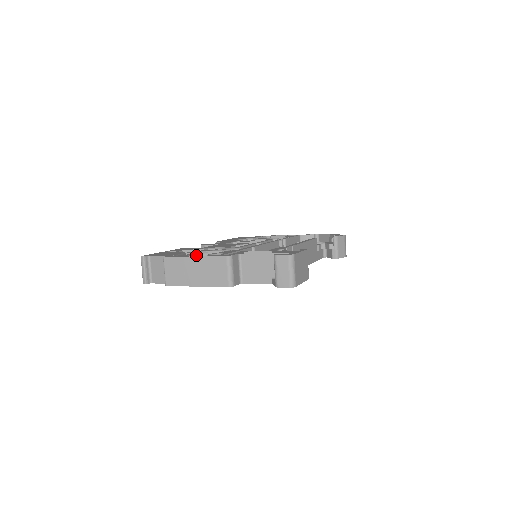
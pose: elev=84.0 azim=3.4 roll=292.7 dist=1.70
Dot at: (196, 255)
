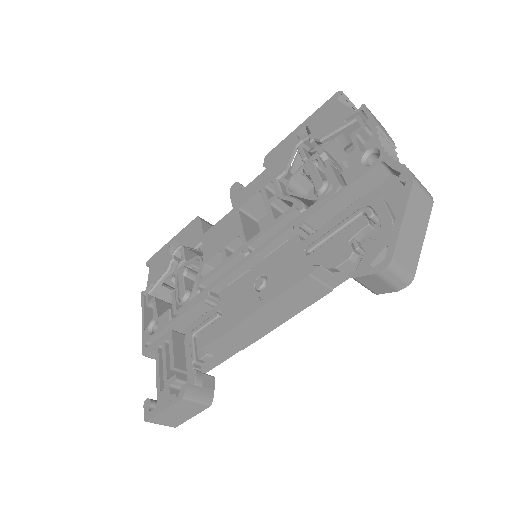
Dot at: (154, 305)
